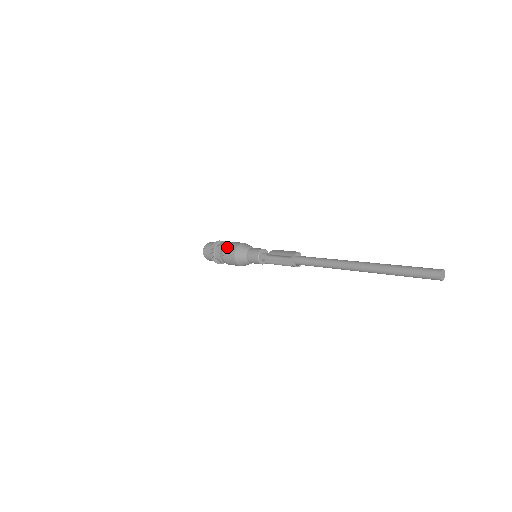
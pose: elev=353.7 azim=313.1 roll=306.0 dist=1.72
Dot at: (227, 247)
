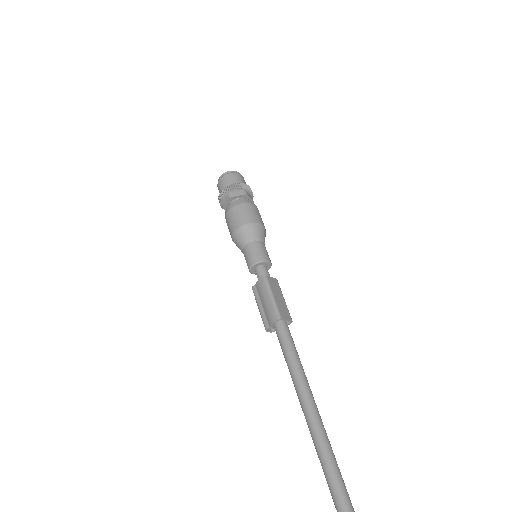
Dot at: occluded
